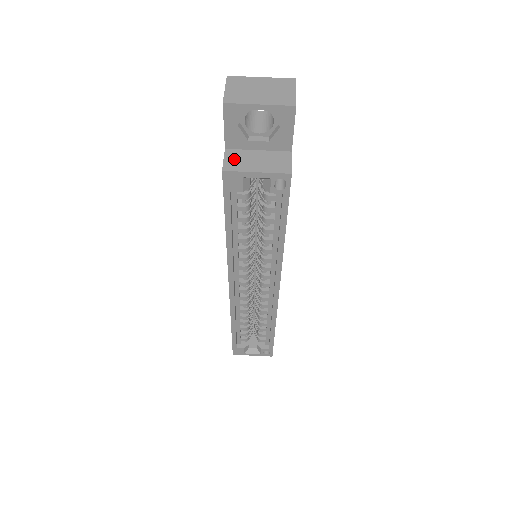
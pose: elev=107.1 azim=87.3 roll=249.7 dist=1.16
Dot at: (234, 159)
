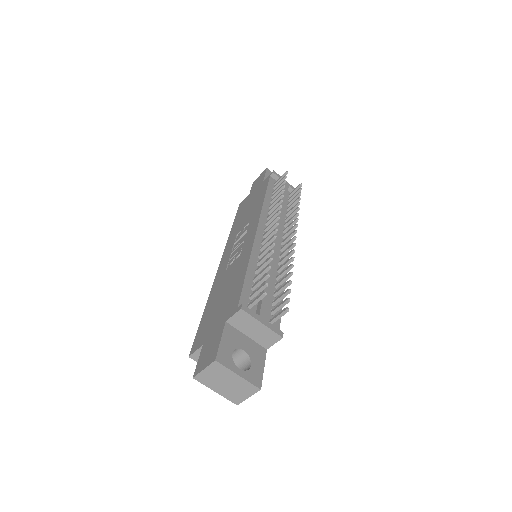
Dot at: occluded
